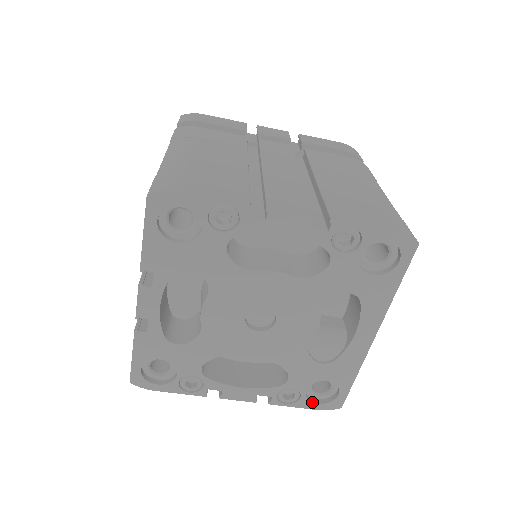
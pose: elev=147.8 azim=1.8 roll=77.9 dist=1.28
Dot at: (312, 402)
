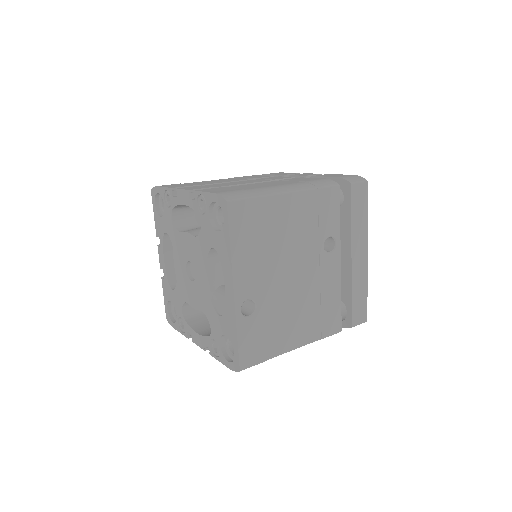
Dot at: (226, 359)
